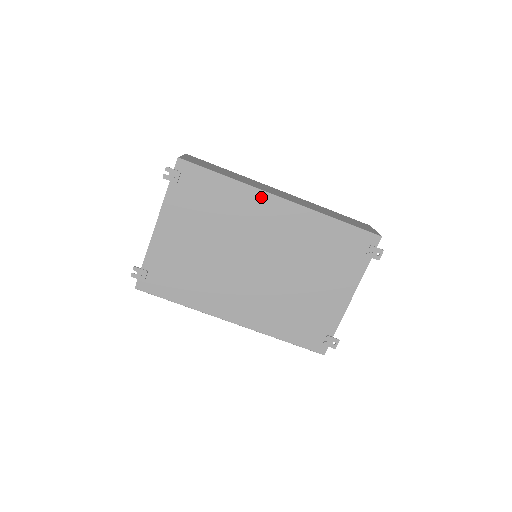
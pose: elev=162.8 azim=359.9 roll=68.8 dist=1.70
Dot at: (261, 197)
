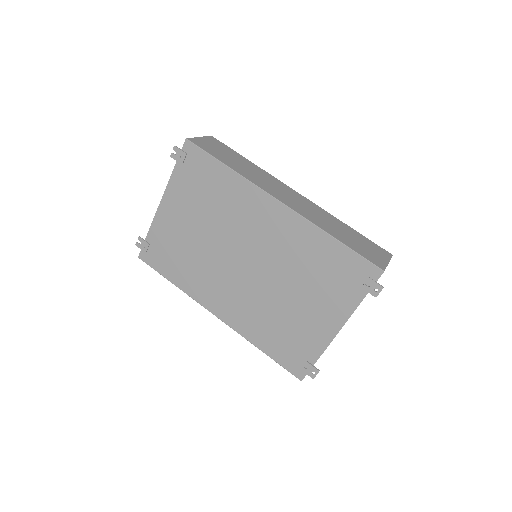
Dot at: (258, 195)
